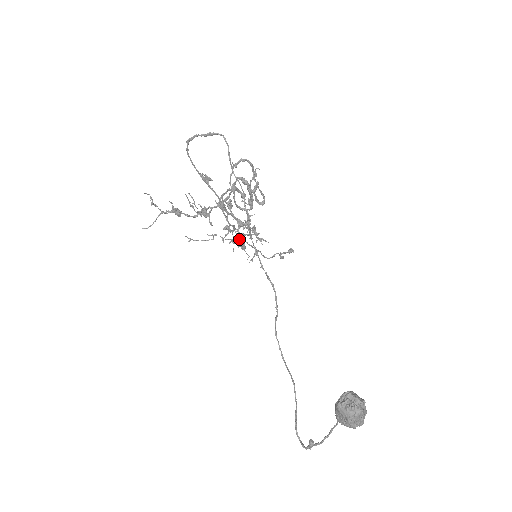
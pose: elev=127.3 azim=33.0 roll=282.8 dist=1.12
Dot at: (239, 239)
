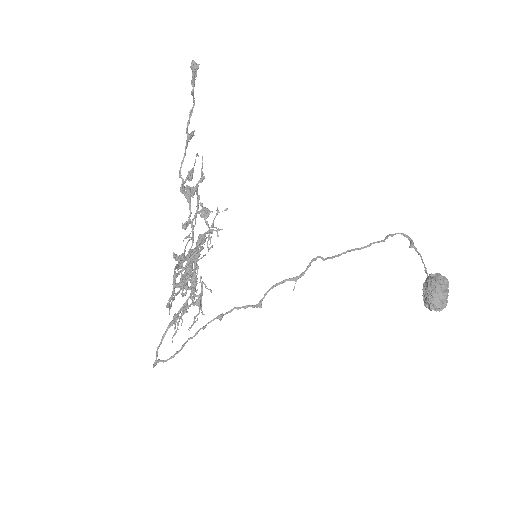
Dot at: (212, 233)
